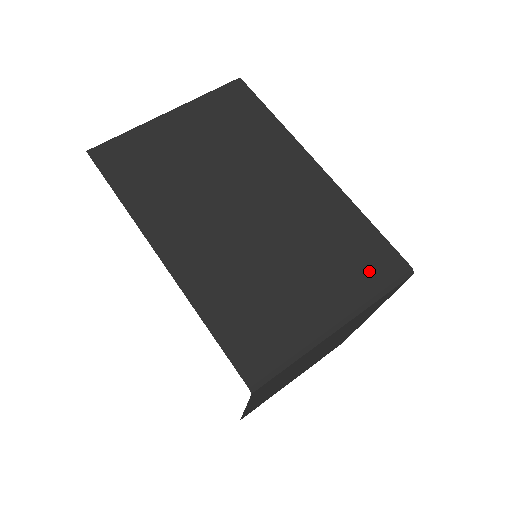
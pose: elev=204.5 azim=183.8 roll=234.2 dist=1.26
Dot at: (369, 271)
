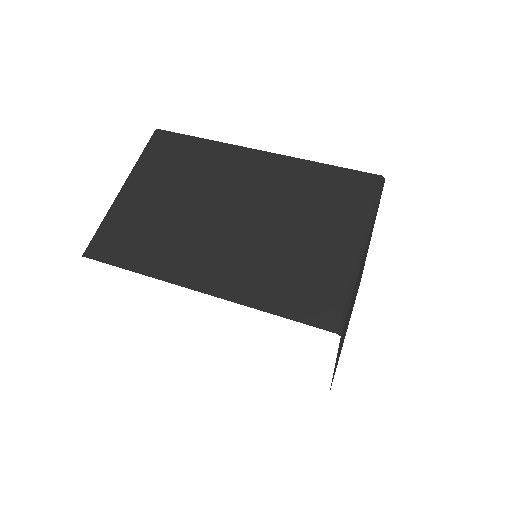
Dot at: (354, 198)
